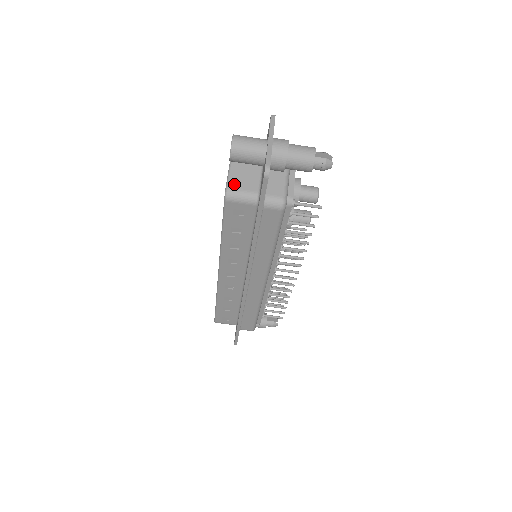
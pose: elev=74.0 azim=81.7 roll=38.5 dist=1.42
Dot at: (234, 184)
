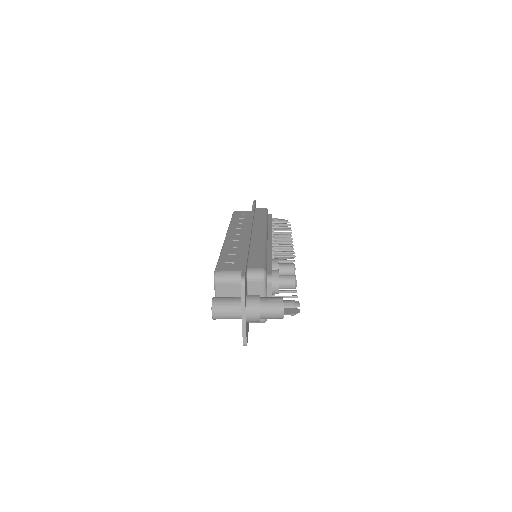
Dot at: occluded
